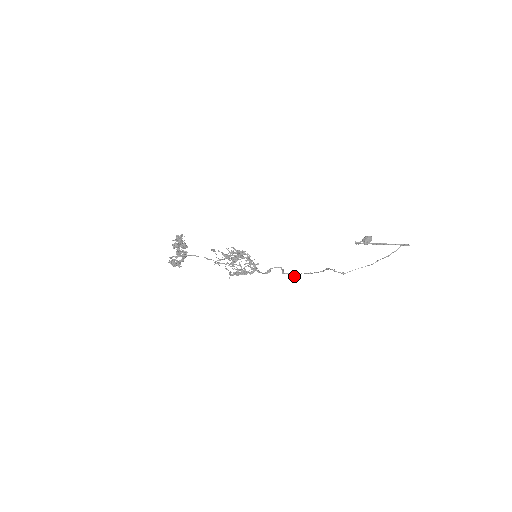
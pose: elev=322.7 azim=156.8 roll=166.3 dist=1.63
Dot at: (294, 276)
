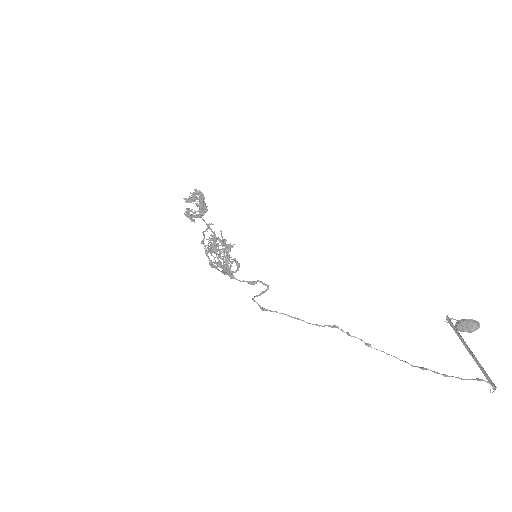
Dot at: (261, 309)
